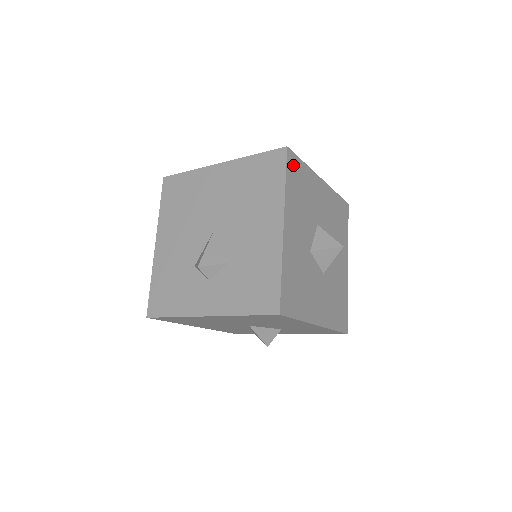
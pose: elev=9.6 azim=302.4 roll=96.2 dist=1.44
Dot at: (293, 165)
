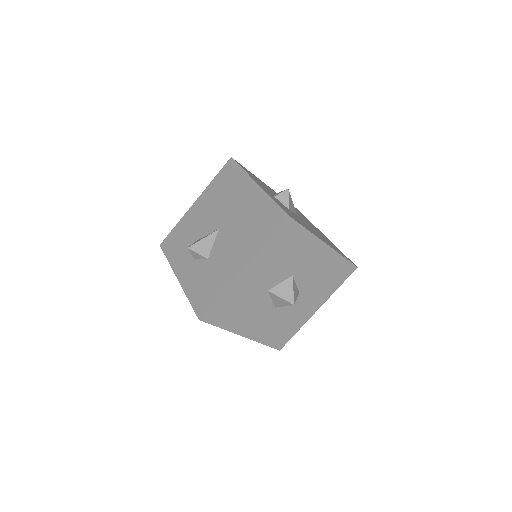
Dot at: (214, 315)
